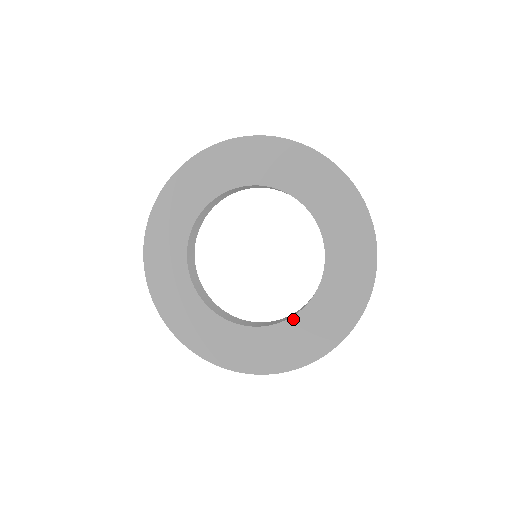
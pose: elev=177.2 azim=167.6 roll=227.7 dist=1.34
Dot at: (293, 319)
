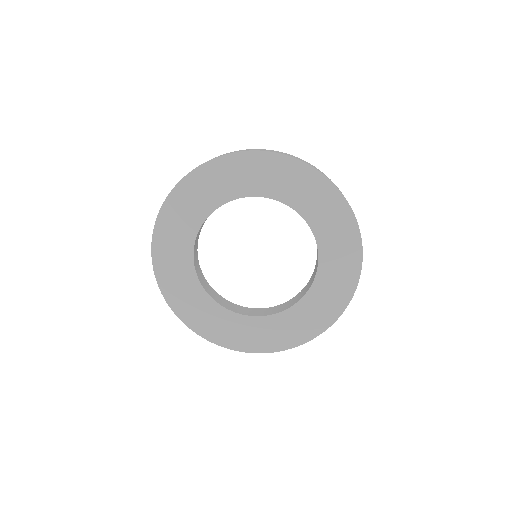
Dot at: (280, 314)
